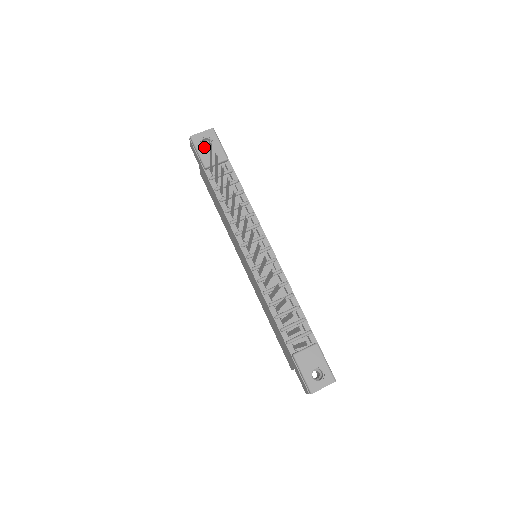
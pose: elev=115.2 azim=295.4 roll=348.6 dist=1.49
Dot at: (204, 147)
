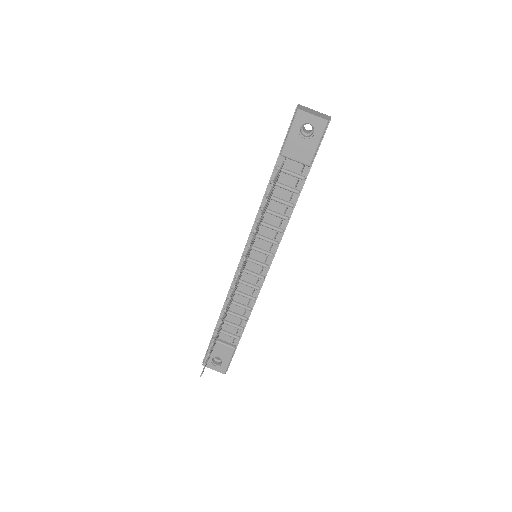
Dot at: (299, 133)
